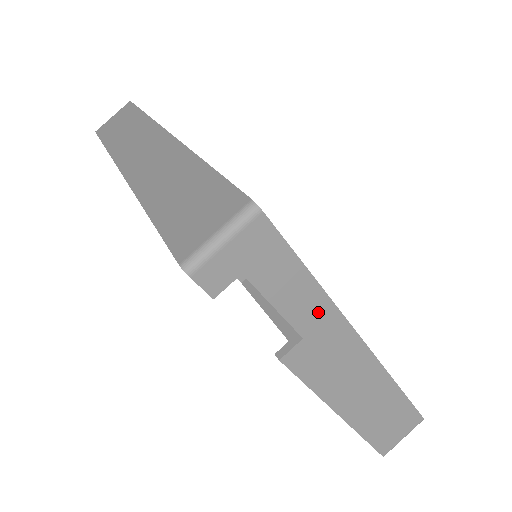
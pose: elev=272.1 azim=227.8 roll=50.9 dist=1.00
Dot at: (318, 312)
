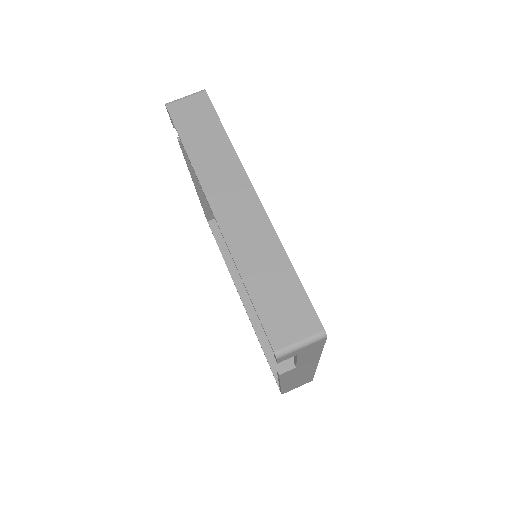
Dot at: (311, 359)
